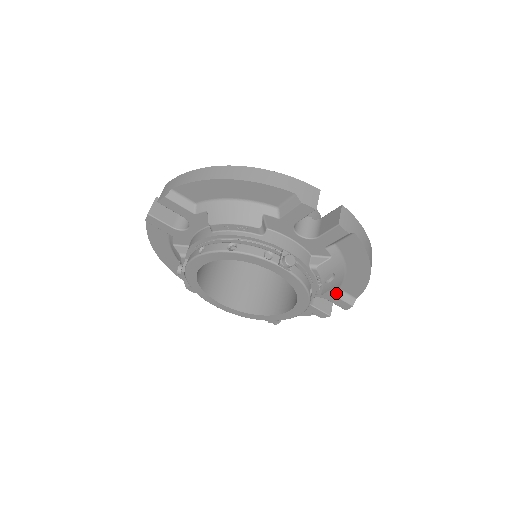
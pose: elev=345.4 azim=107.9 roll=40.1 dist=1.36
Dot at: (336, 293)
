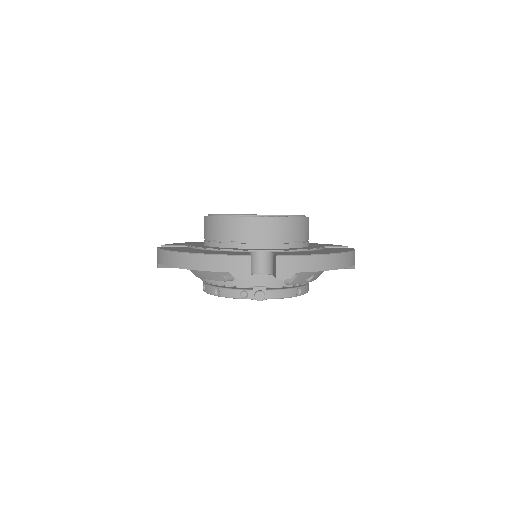
Dot at: occluded
